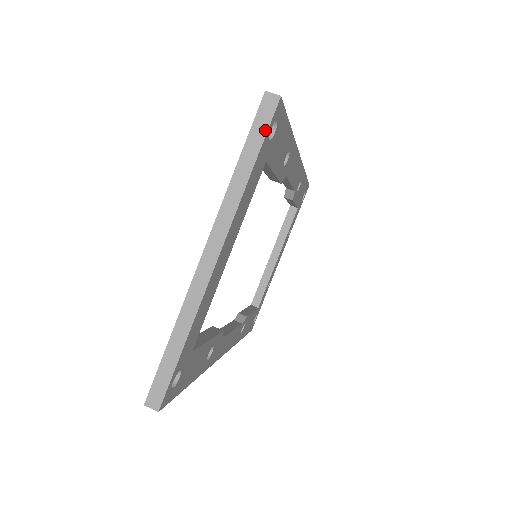
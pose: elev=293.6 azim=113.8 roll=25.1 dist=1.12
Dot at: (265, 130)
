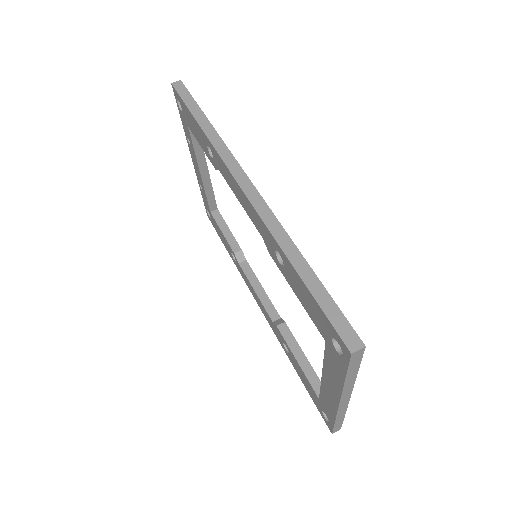
Dot at: (360, 361)
